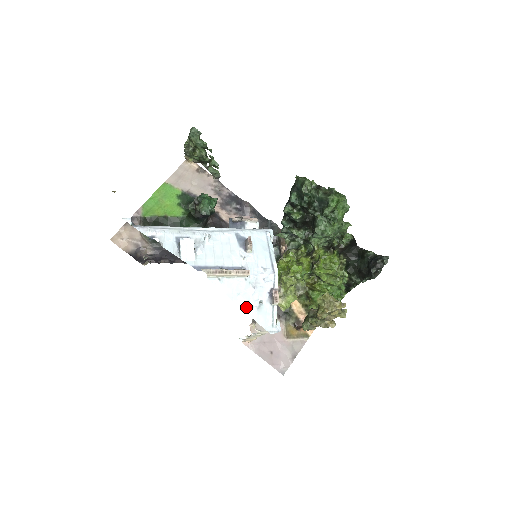
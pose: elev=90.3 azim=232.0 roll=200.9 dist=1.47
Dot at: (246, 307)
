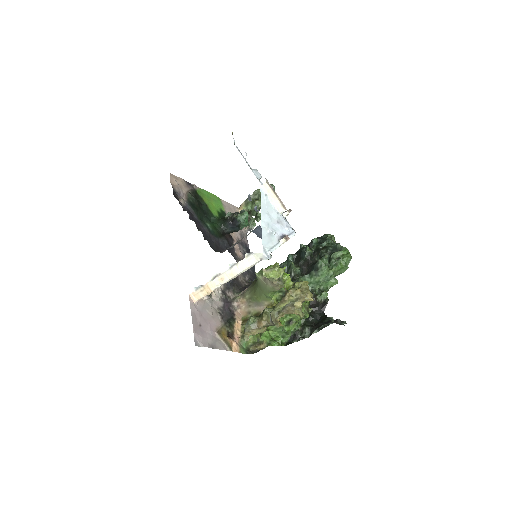
Dot at: (264, 224)
